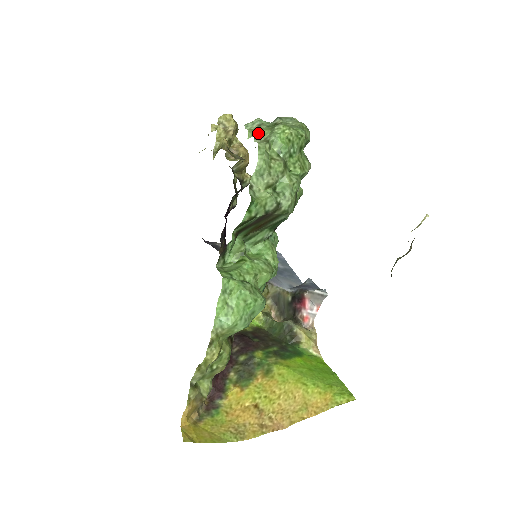
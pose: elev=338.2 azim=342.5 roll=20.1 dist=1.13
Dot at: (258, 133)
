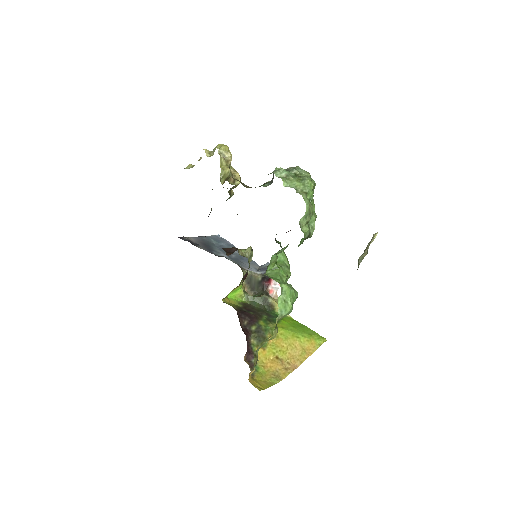
Dot at: (293, 184)
